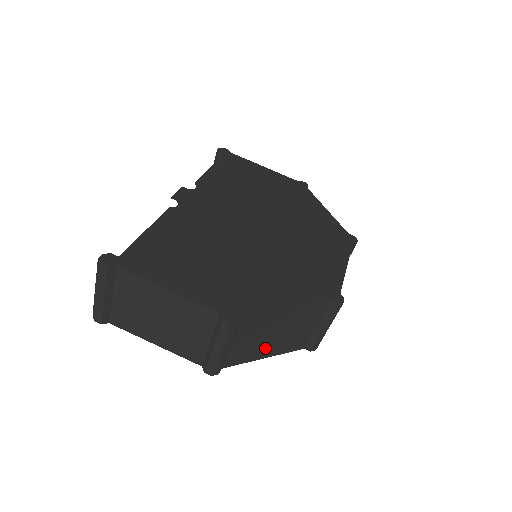
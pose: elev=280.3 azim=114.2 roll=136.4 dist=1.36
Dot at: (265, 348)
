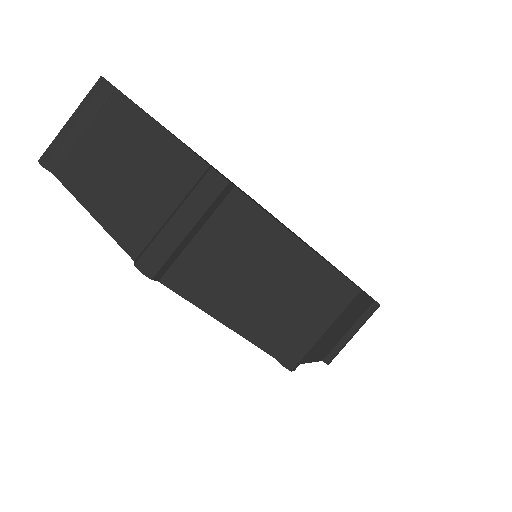
Dot at: (231, 297)
